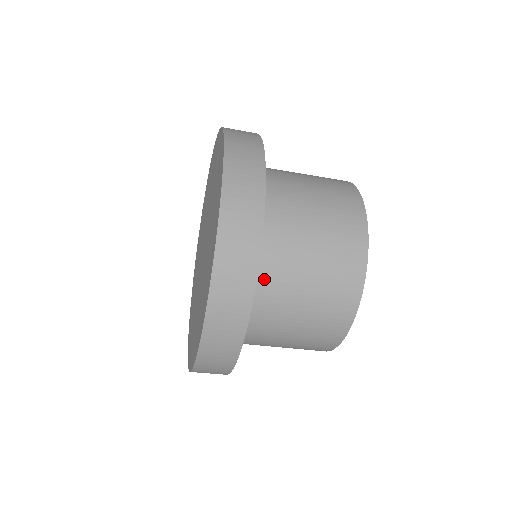
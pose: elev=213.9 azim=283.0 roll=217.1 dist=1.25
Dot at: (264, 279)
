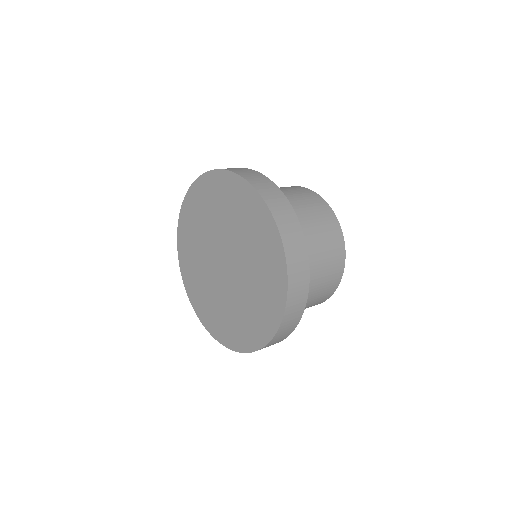
Dot at: occluded
